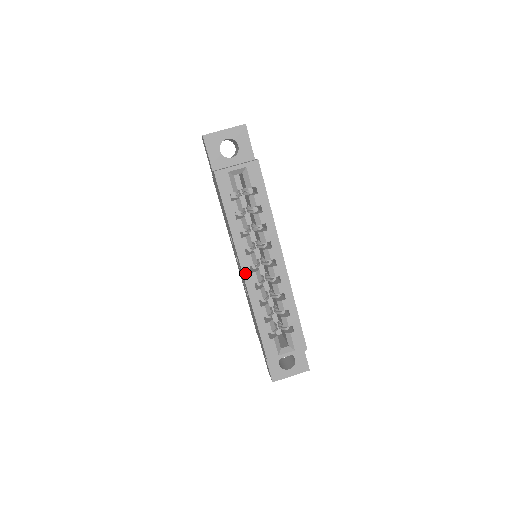
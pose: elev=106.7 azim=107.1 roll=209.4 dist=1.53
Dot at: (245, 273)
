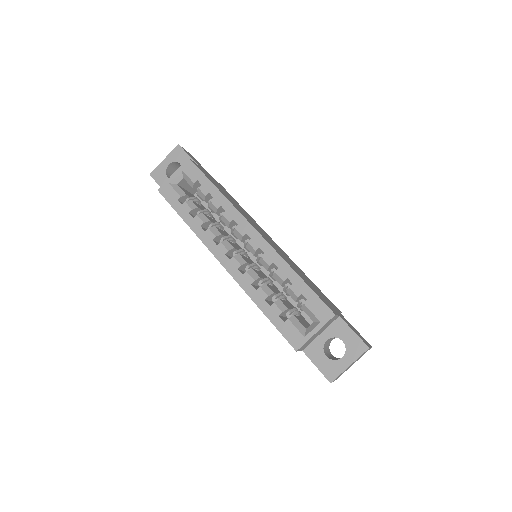
Dot at: (224, 263)
